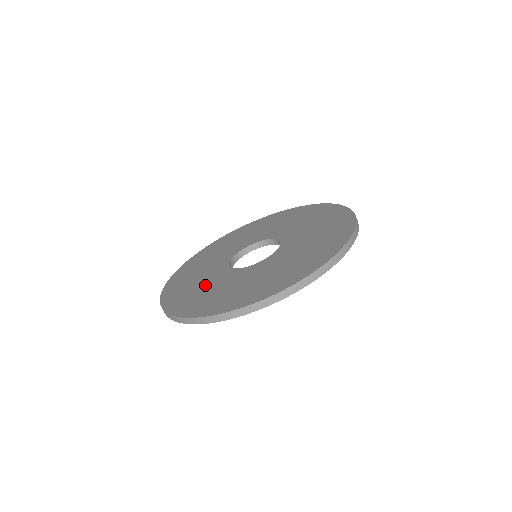
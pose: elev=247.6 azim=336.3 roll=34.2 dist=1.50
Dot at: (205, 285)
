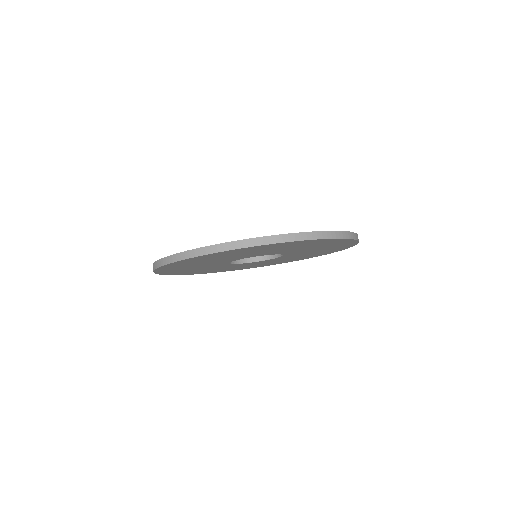
Dot at: occluded
